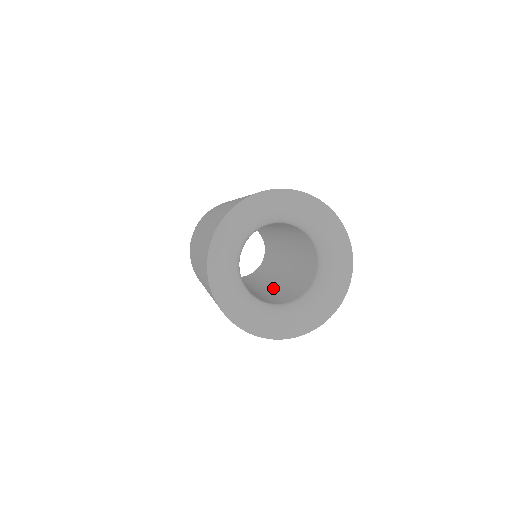
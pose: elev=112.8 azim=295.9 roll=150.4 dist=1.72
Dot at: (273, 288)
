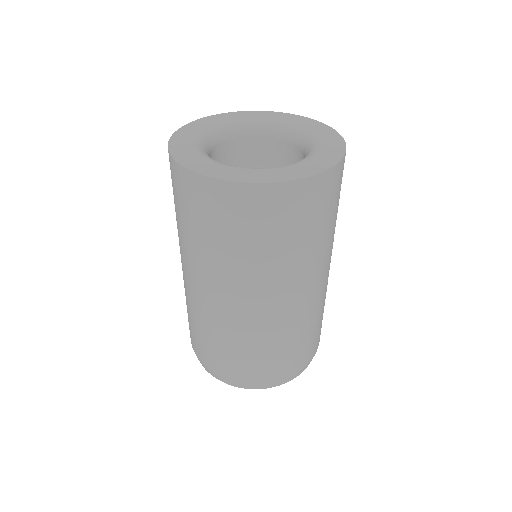
Dot at: occluded
